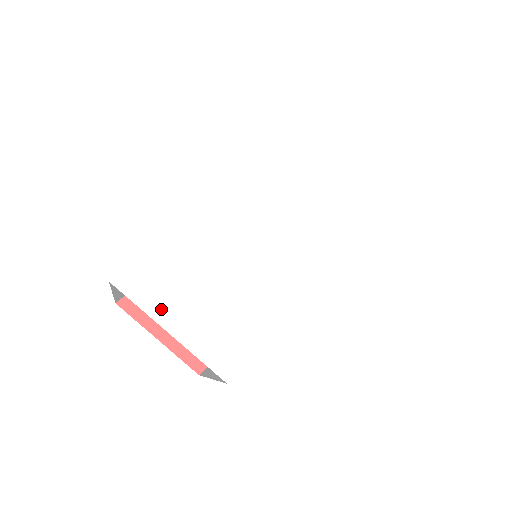
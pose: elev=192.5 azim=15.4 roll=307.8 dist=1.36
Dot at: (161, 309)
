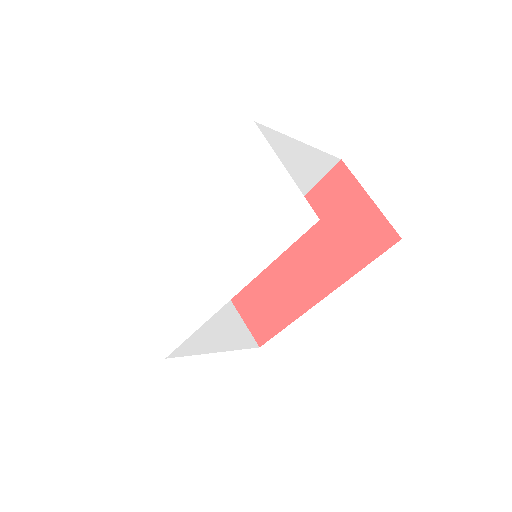
Dot at: (143, 299)
